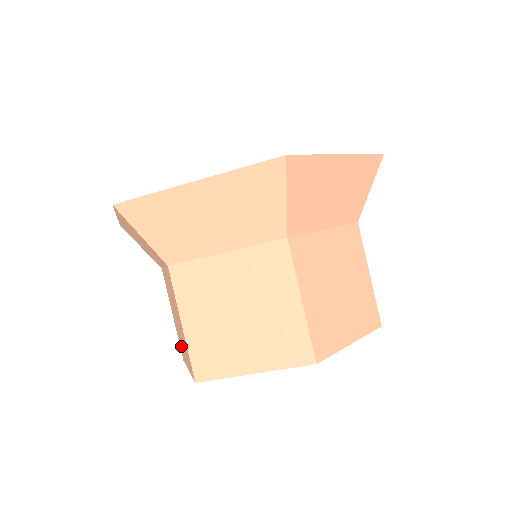
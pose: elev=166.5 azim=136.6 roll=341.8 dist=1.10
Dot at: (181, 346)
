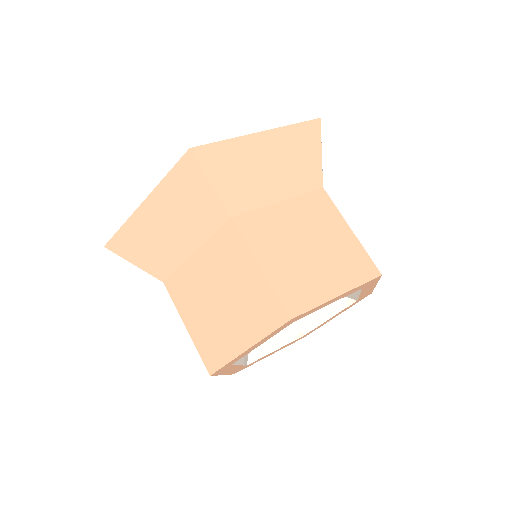
Dot at: occluded
